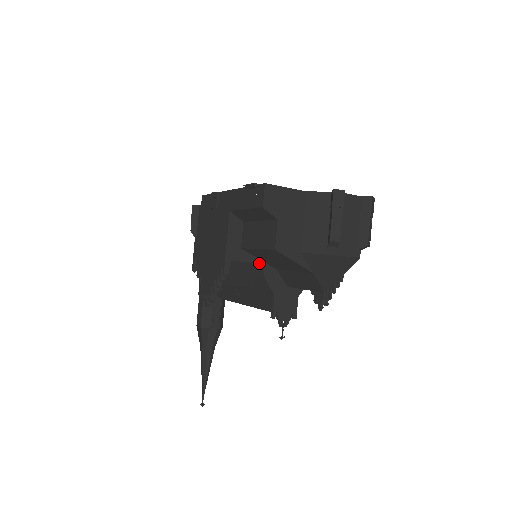
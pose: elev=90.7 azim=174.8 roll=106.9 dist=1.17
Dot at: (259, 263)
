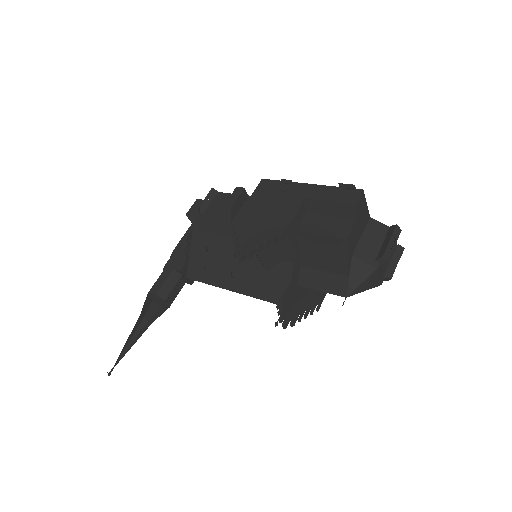
Dot at: (296, 251)
